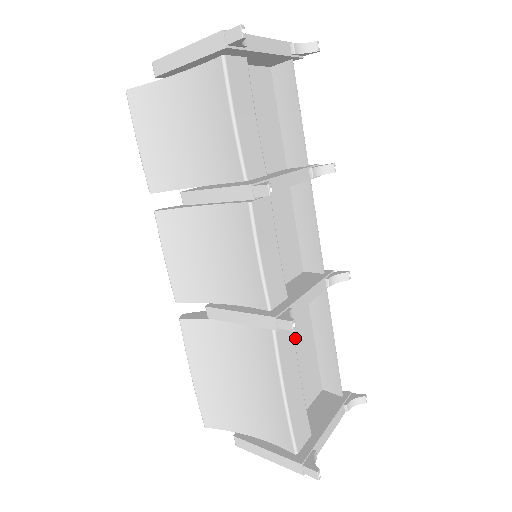
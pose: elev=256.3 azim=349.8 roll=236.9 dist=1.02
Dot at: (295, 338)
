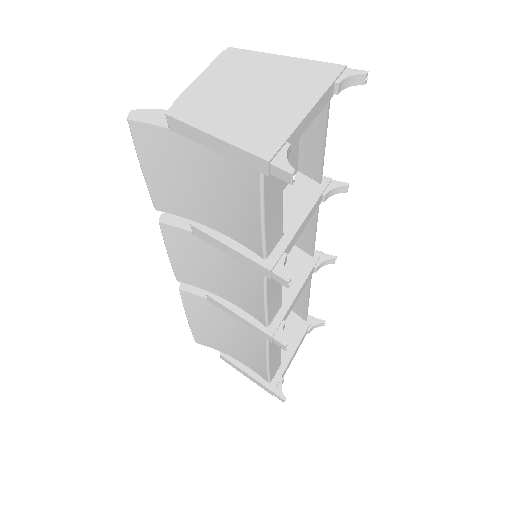
Dot at: occluded
